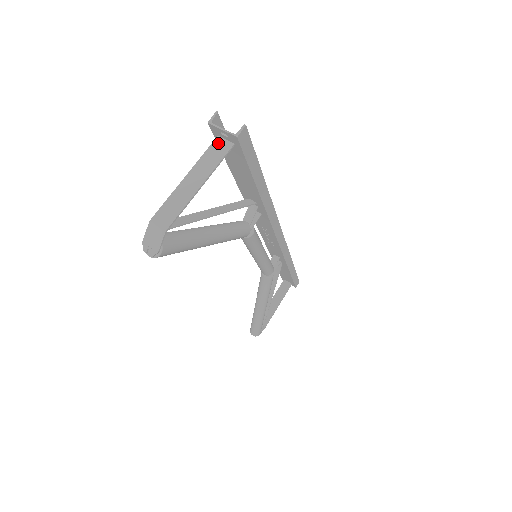
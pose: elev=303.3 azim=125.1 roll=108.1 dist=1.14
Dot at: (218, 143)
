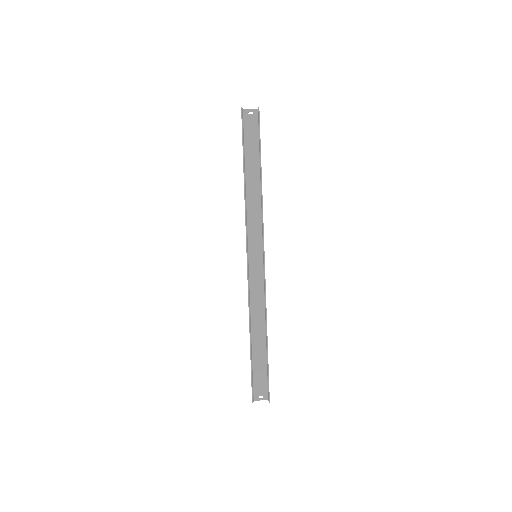
Dot at: (258, 391)
